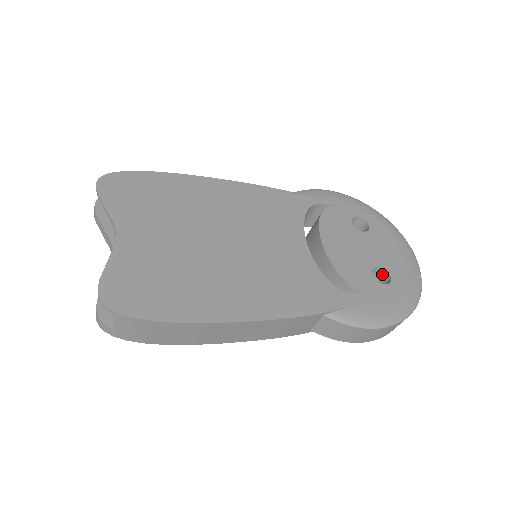
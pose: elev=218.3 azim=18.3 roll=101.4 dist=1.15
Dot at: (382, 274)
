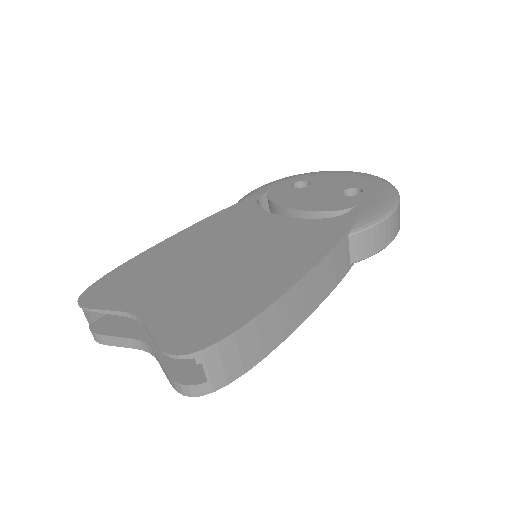
Dot at: (351, 195)
